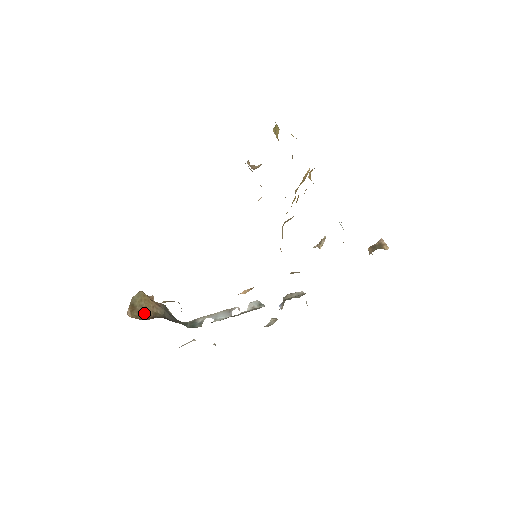
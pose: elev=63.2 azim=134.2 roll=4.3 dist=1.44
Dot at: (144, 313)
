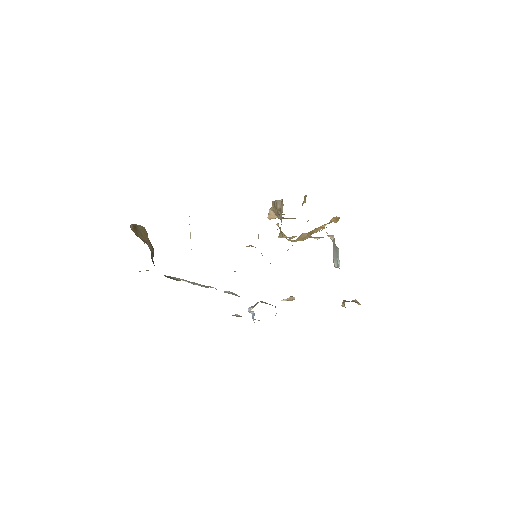
Dot at: (141, 237)
